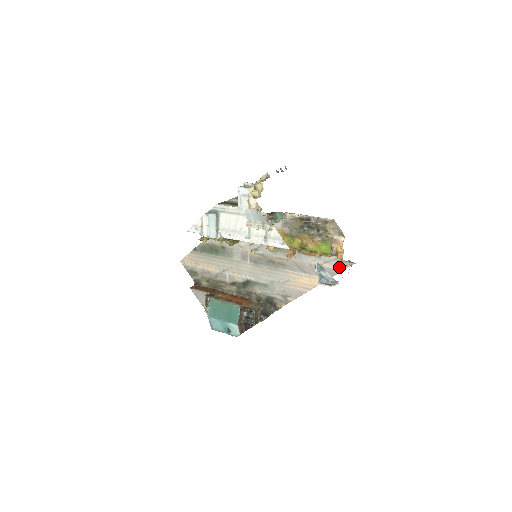
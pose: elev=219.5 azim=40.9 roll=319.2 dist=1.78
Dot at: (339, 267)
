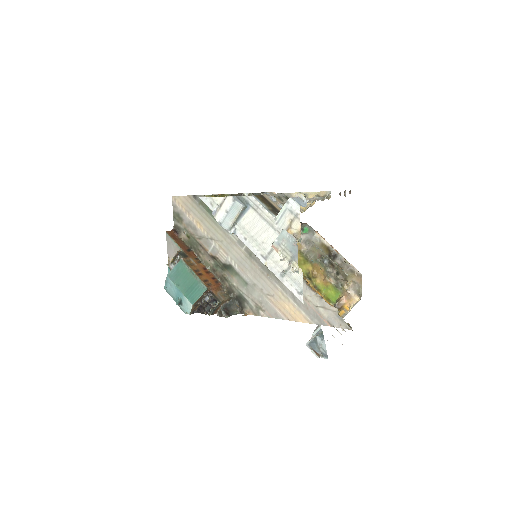
Dot at: occluded
